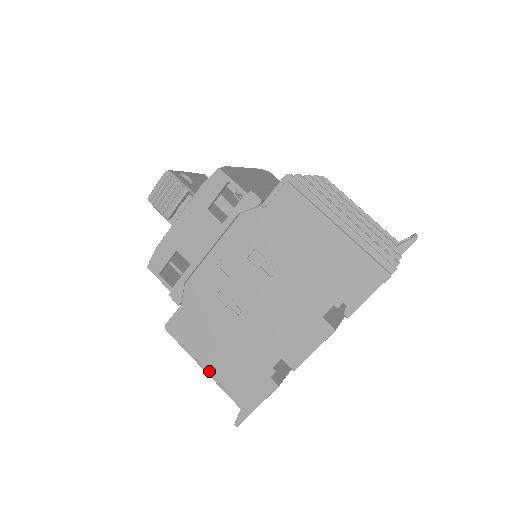
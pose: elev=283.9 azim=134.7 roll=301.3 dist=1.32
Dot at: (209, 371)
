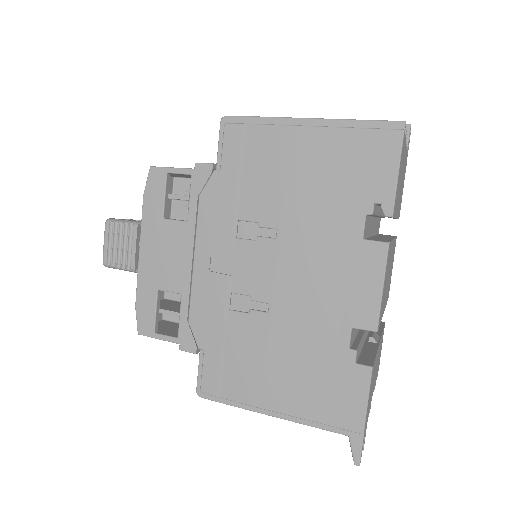
Dot at: (279, 411)
